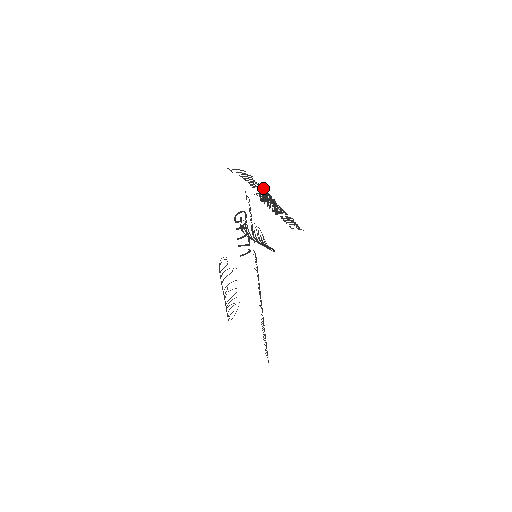
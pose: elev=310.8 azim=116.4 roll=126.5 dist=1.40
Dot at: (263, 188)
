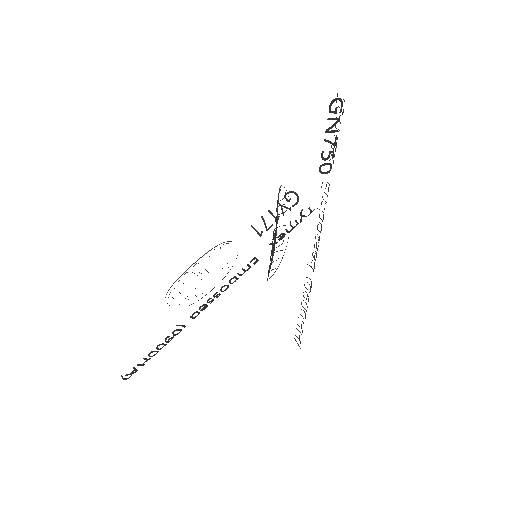
Dot at: occluded
